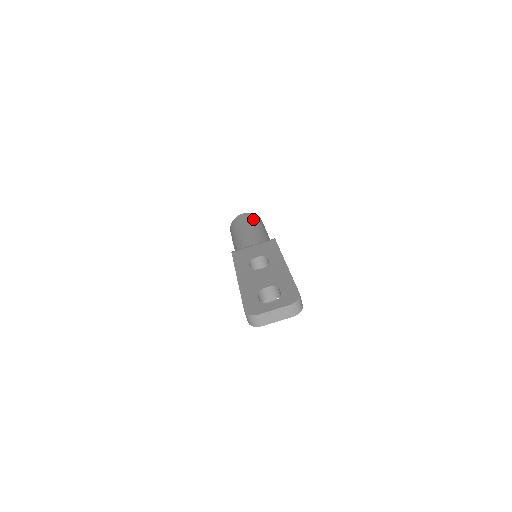
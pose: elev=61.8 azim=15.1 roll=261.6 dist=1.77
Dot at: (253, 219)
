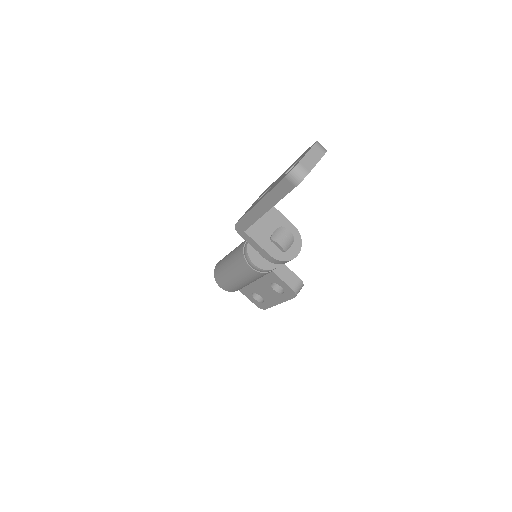
Dot at: occluded
